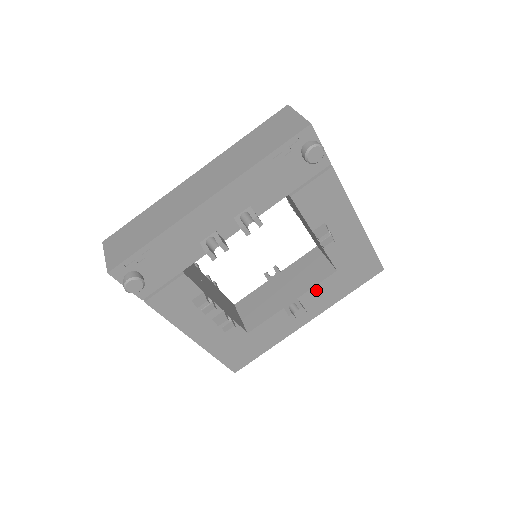
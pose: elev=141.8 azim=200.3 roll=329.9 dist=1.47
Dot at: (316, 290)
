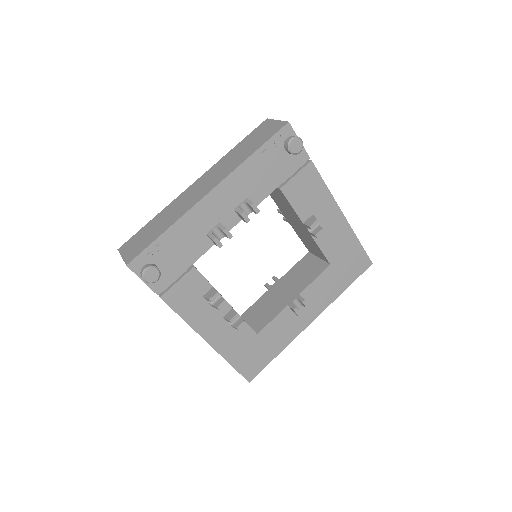
Dot at: (315, 286)
